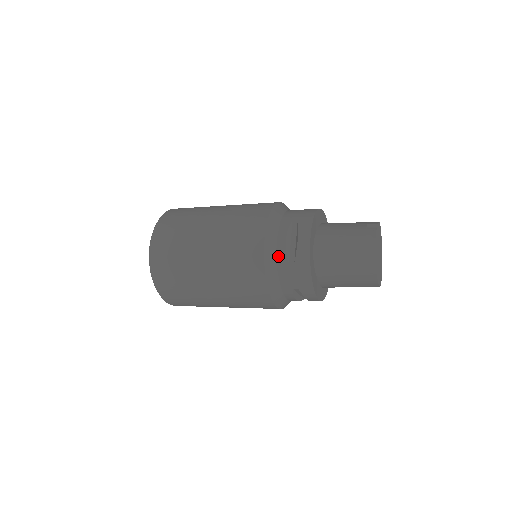
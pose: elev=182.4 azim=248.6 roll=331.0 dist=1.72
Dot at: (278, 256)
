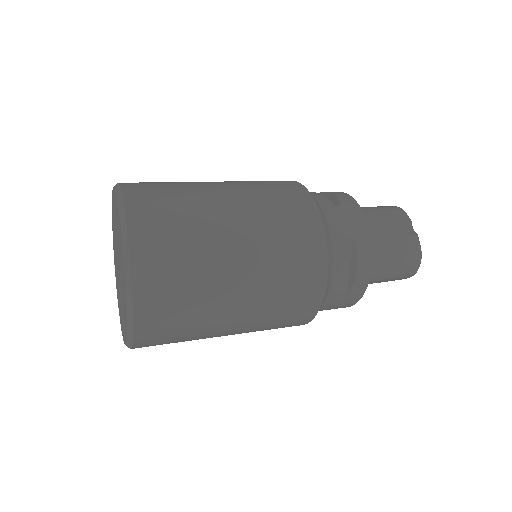
Dot at: (331, 290)
